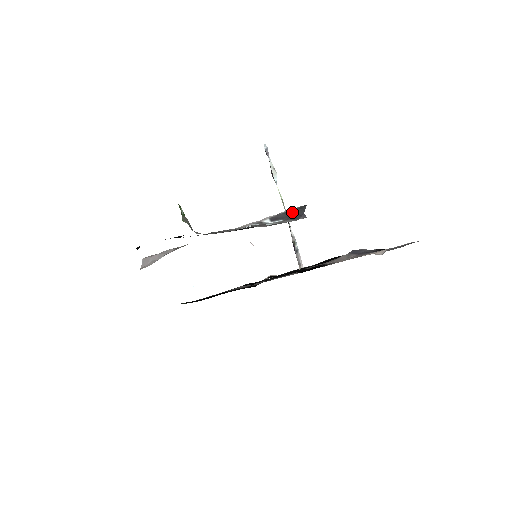
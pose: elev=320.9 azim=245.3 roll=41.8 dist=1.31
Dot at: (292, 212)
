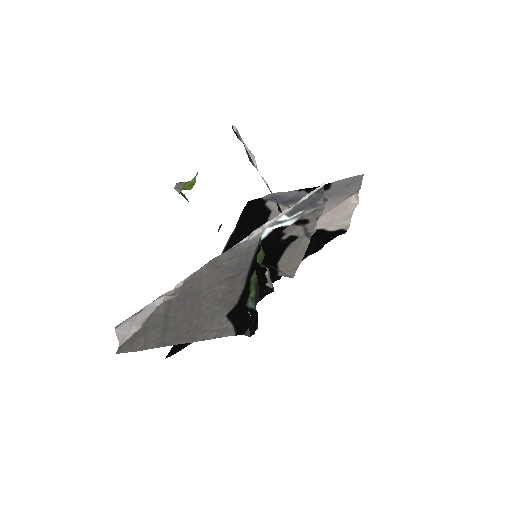
Dot at: (310, 199)
